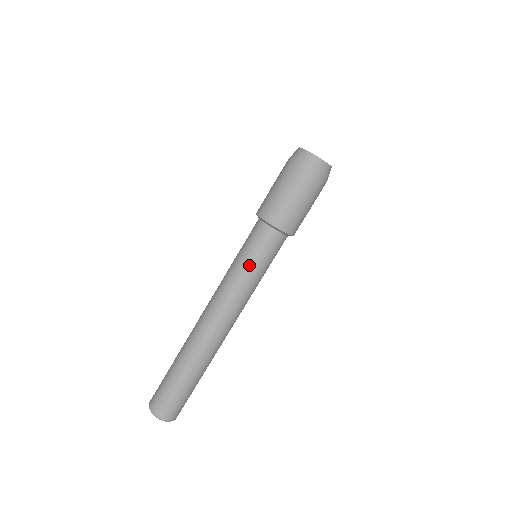
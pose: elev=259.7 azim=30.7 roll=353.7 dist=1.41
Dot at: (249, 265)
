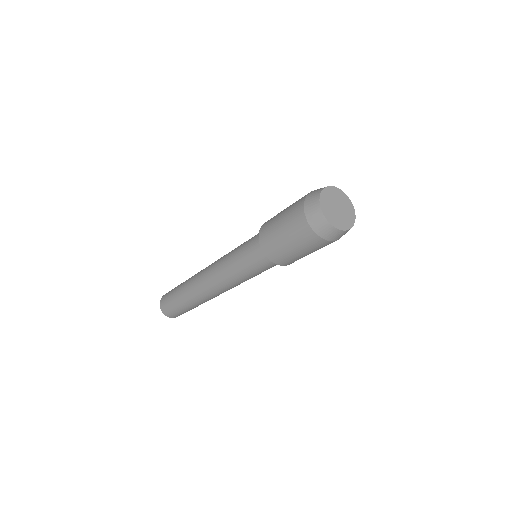
Dot at: (238, 263)
